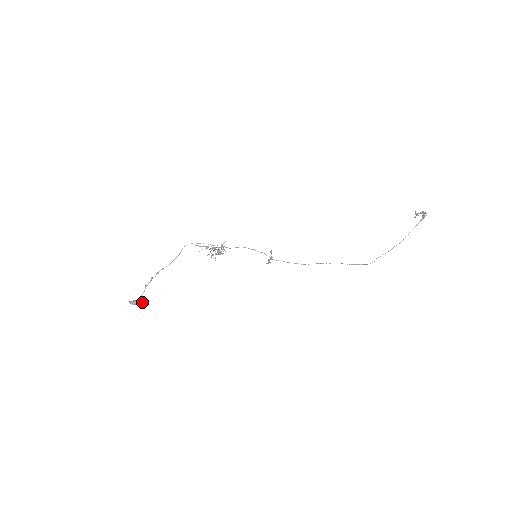
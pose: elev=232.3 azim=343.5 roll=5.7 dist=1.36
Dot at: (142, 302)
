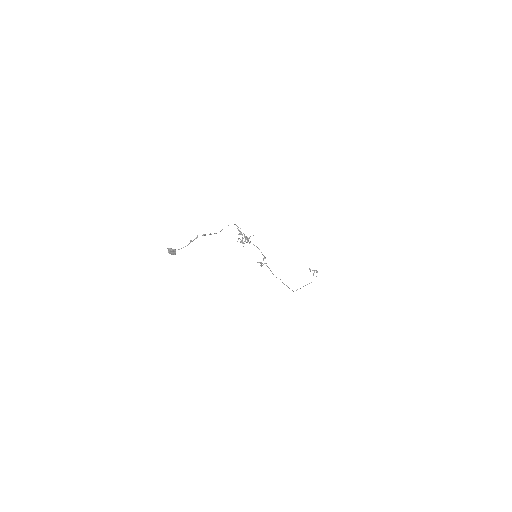
Dot at: occluded
